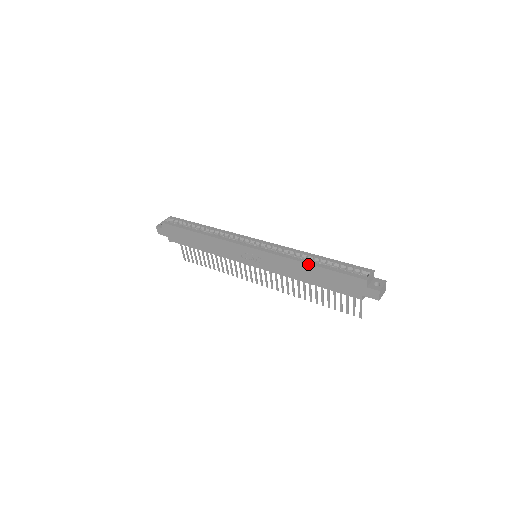
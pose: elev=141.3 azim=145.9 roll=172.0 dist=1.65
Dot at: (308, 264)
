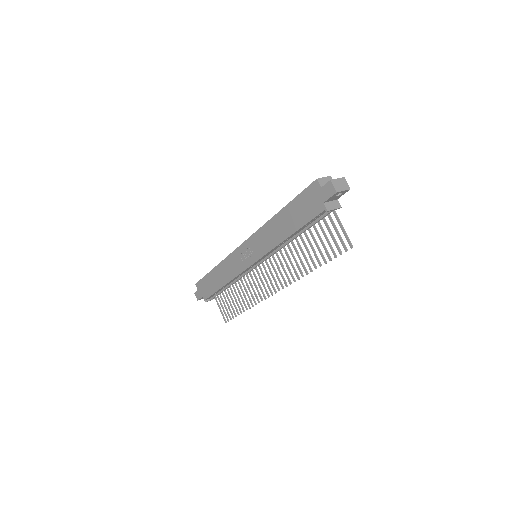
Dot at: (278, 213)
